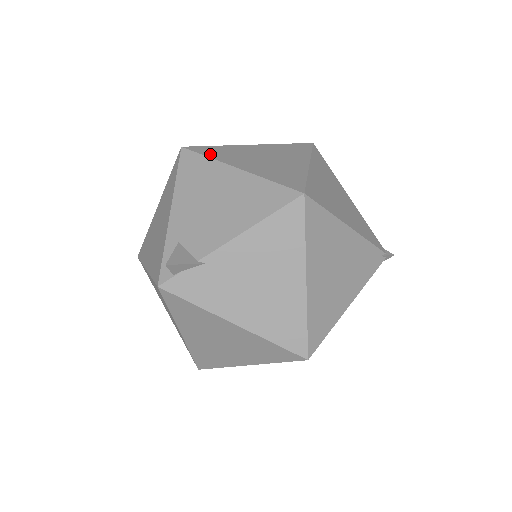
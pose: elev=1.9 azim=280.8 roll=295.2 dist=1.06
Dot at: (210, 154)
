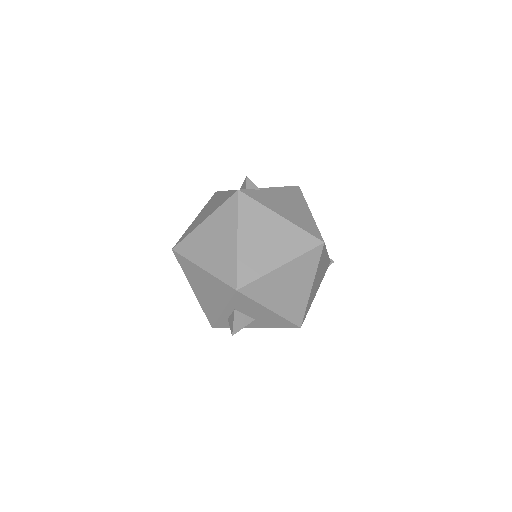
Dot at: occluded
